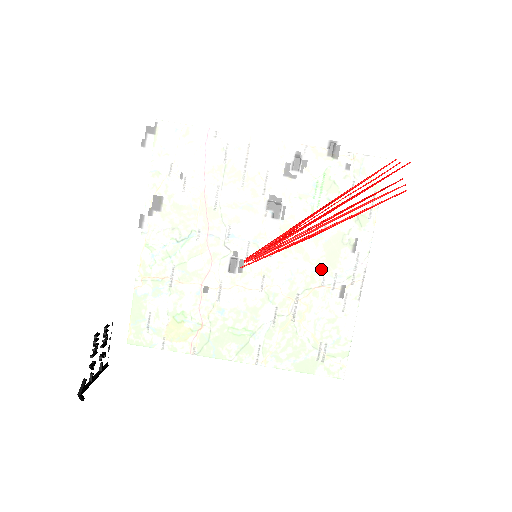
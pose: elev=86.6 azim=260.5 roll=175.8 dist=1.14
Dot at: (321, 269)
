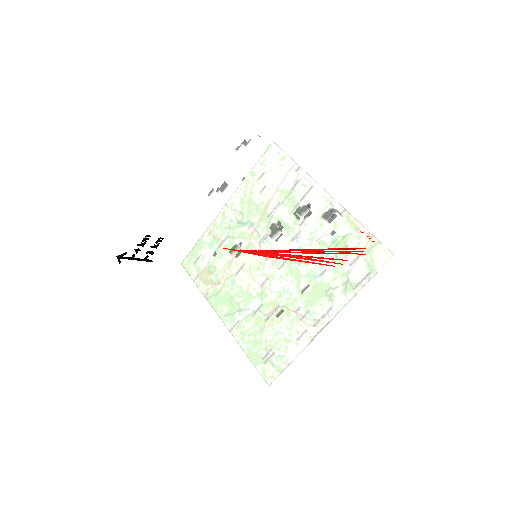
Dot at: (277, 289)
